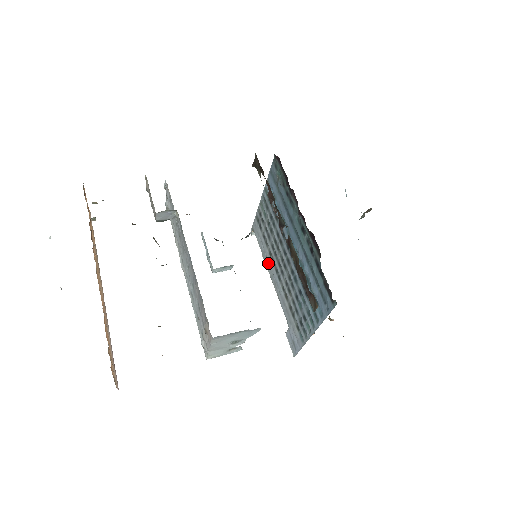
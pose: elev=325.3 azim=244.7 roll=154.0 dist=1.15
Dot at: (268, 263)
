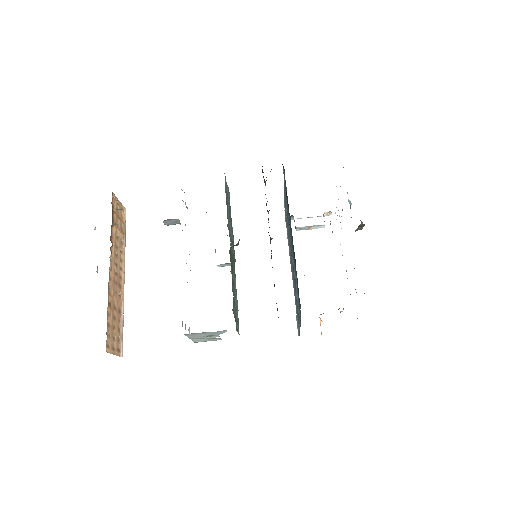
Dot at: (289, 252)
